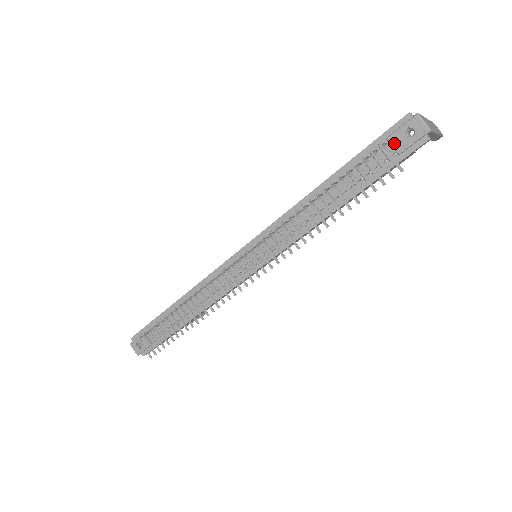
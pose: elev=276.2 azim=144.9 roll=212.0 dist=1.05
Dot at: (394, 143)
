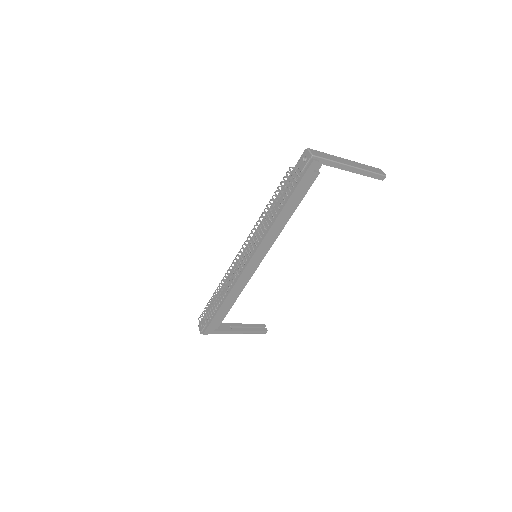
Dot at: (299, 167)
